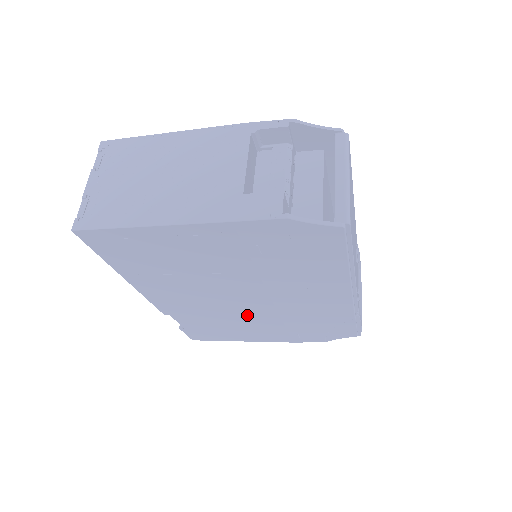
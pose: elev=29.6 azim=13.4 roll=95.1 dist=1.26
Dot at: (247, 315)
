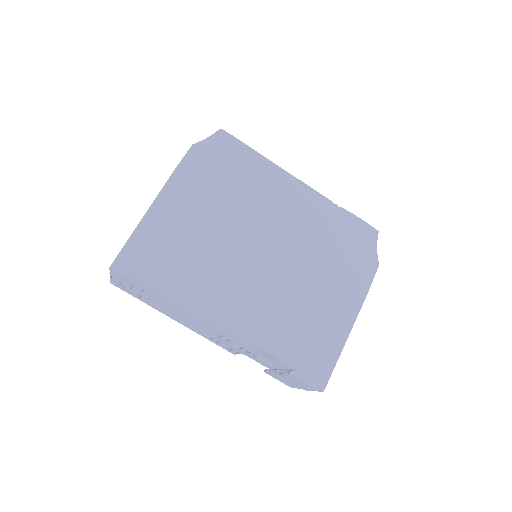
Dot at: (294, 279)
